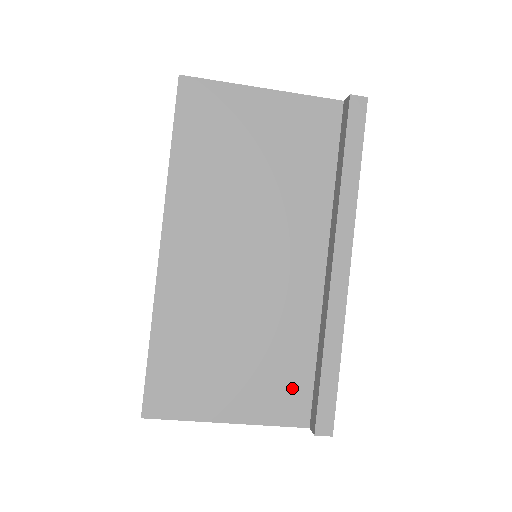
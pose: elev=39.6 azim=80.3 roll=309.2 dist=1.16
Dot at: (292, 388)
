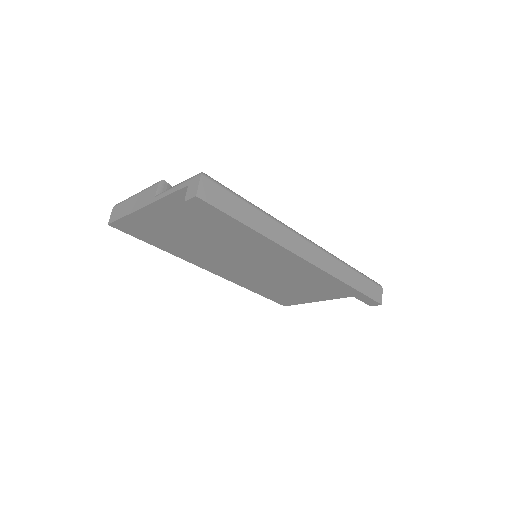
Dot at: occluded
